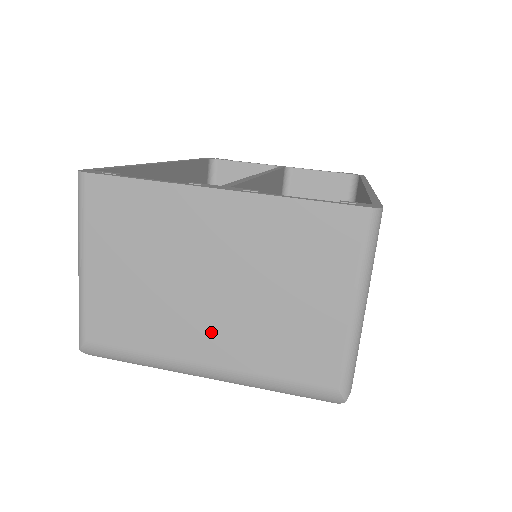
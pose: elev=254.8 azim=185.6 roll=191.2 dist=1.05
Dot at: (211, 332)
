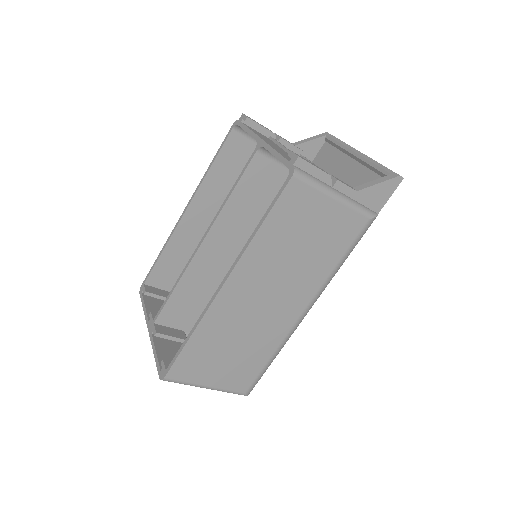
Dot at: occluded
